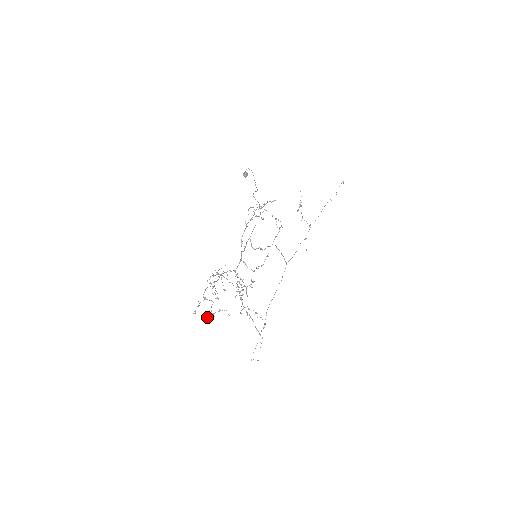
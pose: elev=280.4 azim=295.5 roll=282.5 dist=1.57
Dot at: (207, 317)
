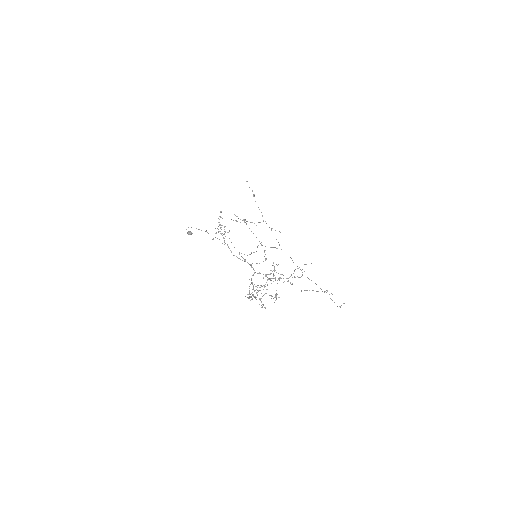
Dot at: (275, 300)
